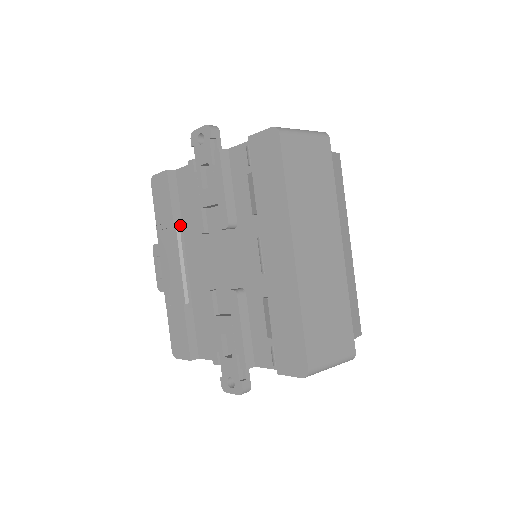
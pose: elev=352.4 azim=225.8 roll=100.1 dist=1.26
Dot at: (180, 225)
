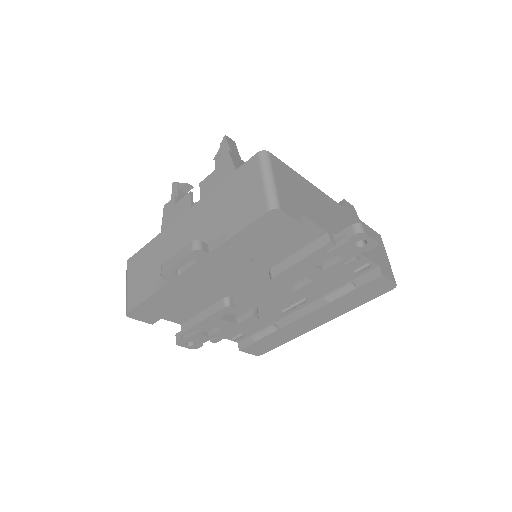
Dot at: occluded
